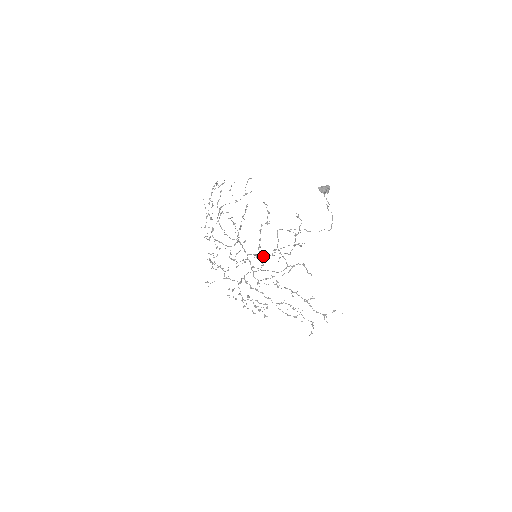
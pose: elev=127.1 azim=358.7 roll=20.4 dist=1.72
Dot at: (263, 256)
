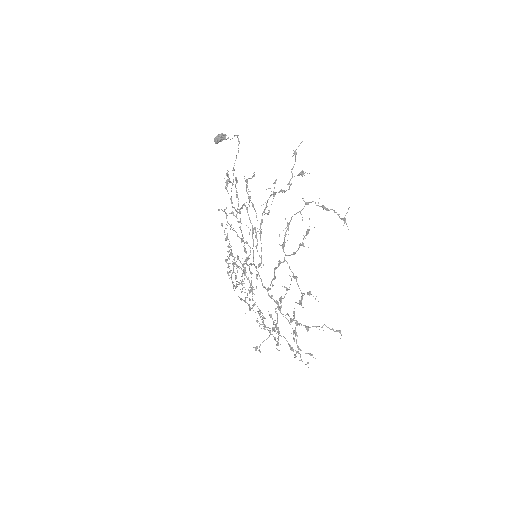
Dot at: (243, 238)
